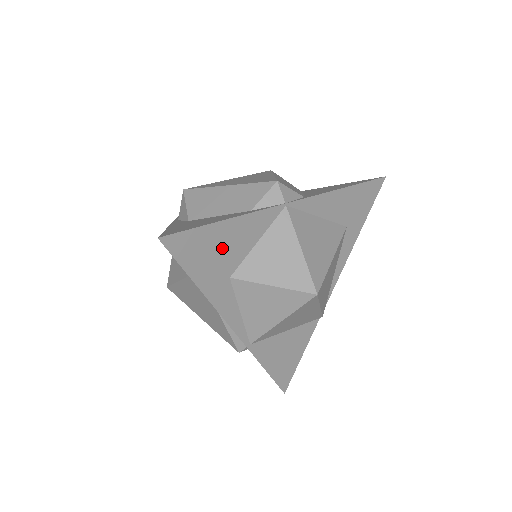
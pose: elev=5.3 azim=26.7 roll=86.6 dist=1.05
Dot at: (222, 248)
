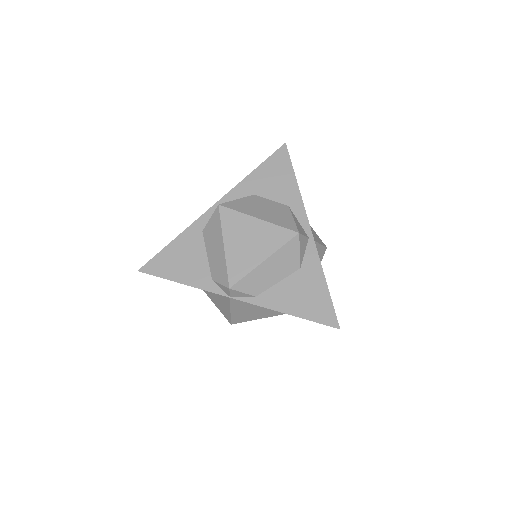
Dot at: occluded
